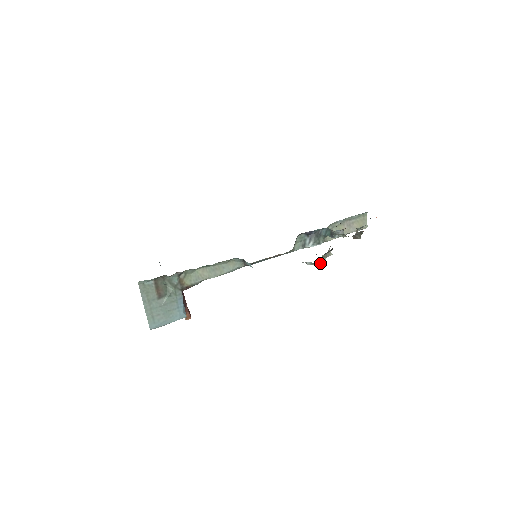
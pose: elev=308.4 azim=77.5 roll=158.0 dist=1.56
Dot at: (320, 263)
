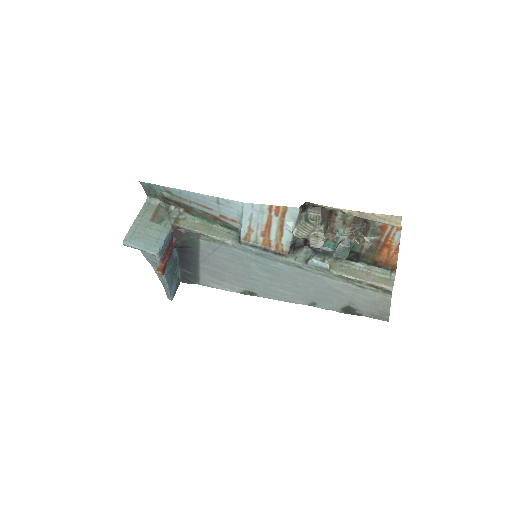
Dot at: (303, 220)
